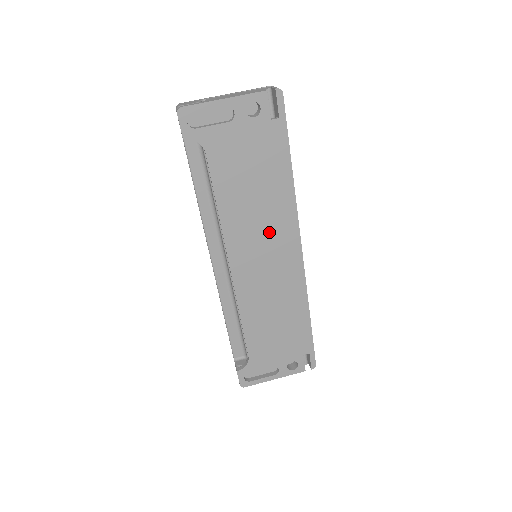
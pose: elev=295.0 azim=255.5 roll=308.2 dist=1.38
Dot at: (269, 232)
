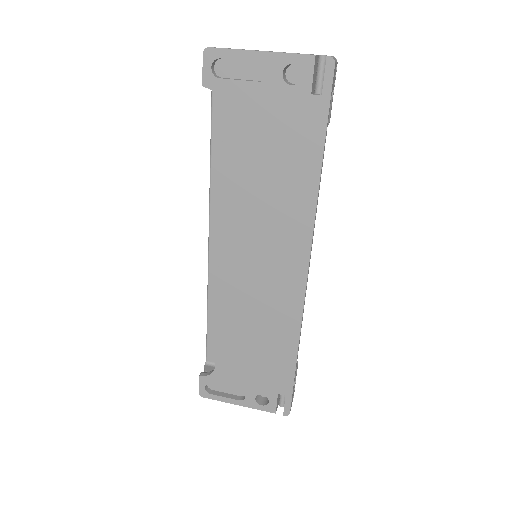
Dot at: (274, 232)
